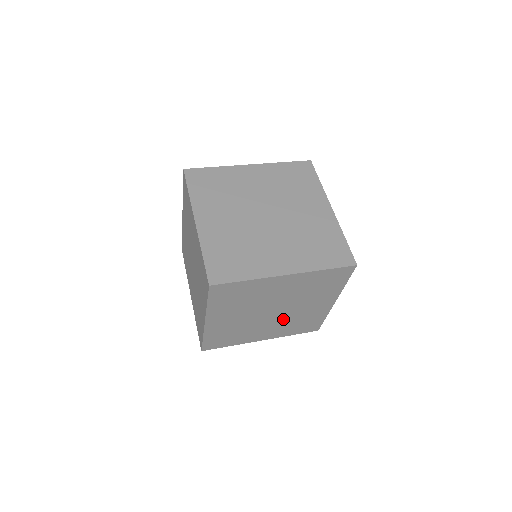
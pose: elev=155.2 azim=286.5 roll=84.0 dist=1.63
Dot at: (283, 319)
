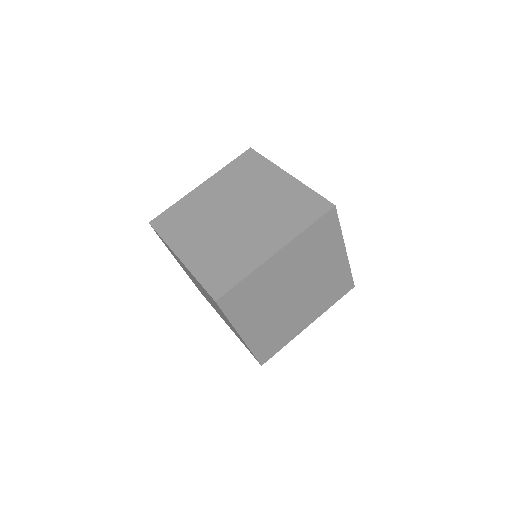
Dot at: (311, 294)
